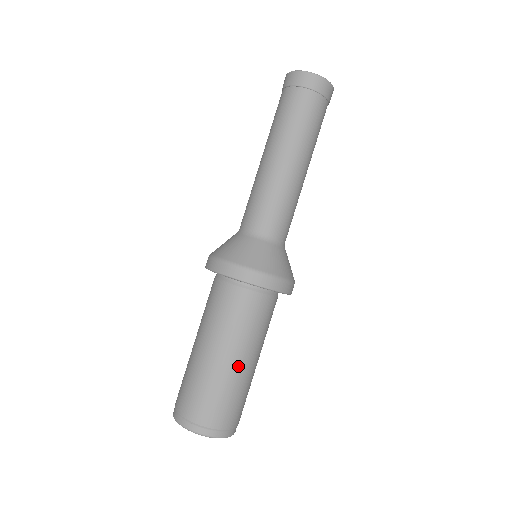
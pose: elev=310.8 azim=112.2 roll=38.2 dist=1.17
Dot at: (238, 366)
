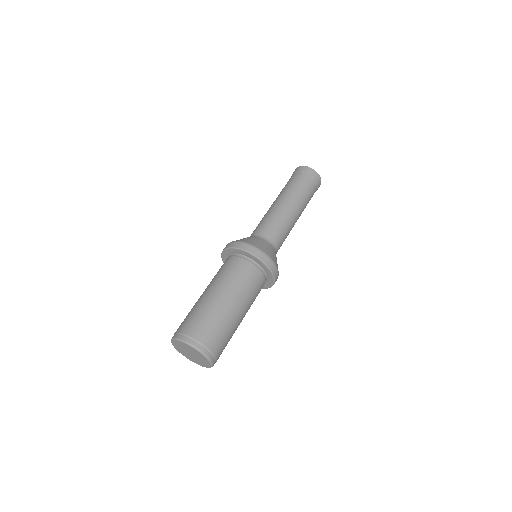
Dot at: (215, 298)
